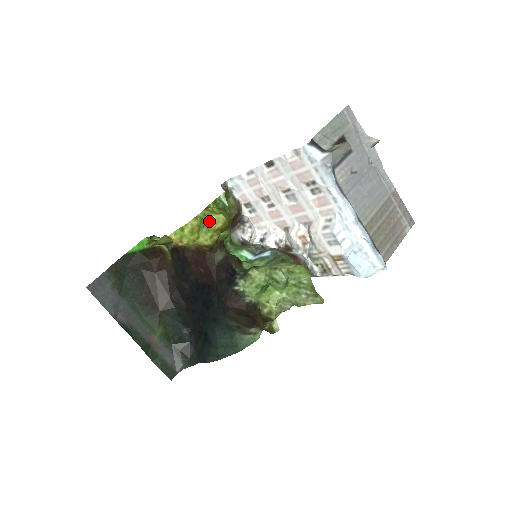
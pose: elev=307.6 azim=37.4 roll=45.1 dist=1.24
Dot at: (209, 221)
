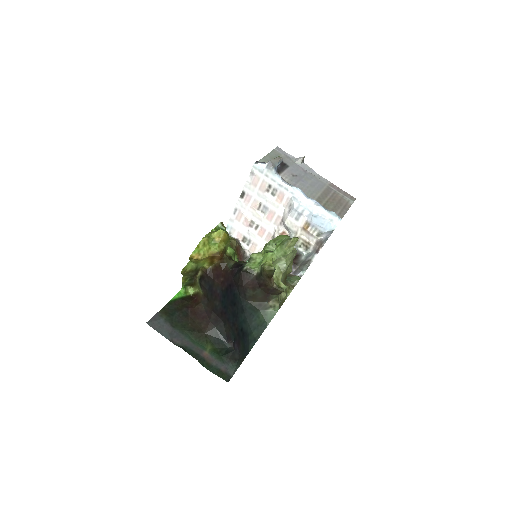
Dot at: (214, 237)
